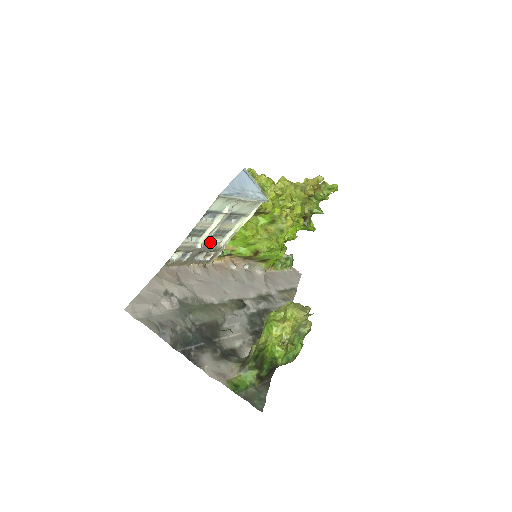
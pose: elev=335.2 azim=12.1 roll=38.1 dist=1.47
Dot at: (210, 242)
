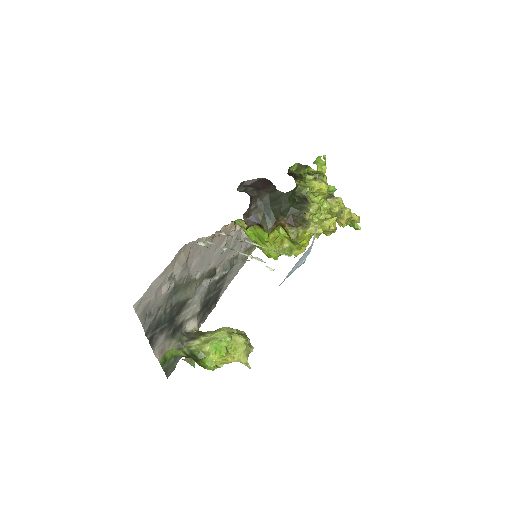
Dot at: occluded
